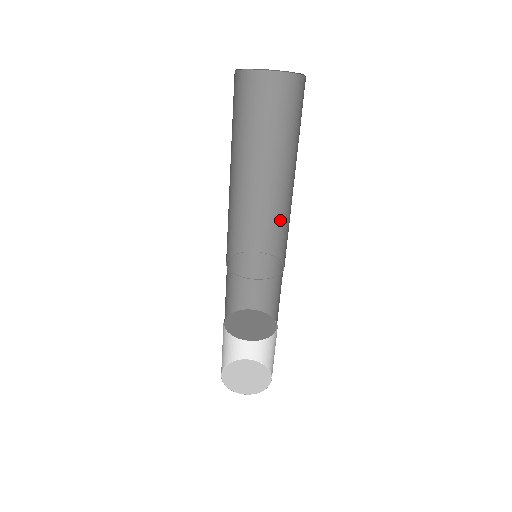
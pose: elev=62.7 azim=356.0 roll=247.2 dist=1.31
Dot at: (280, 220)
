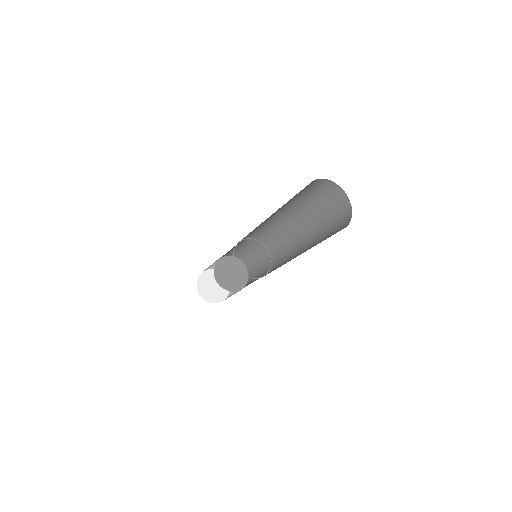
Dot at: (272, 229)
